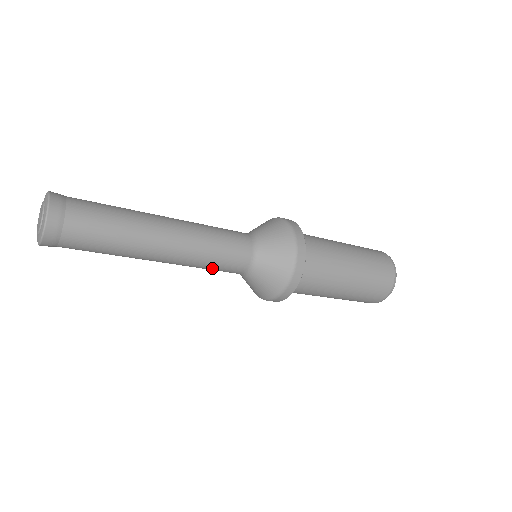
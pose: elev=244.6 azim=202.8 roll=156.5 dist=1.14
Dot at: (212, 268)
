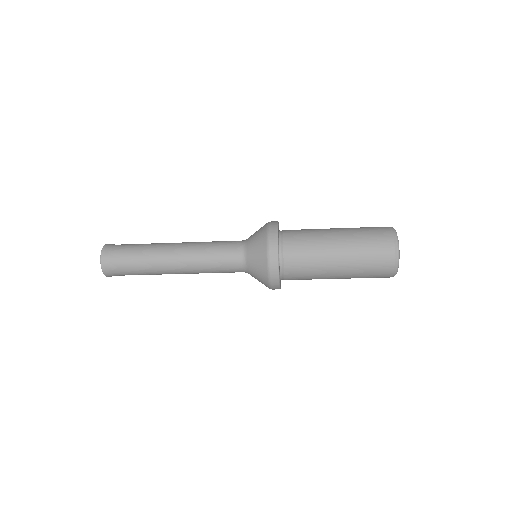
Dot at: occluded
